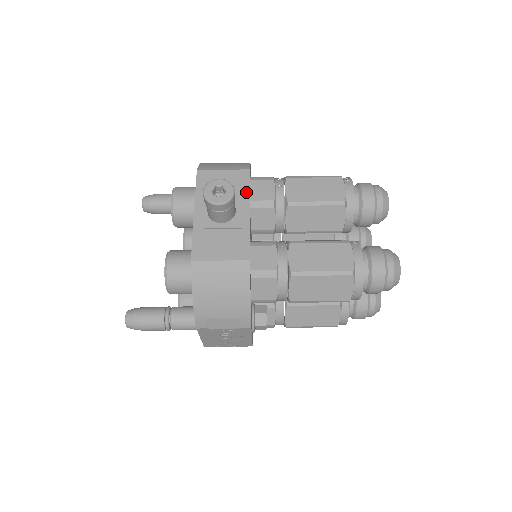
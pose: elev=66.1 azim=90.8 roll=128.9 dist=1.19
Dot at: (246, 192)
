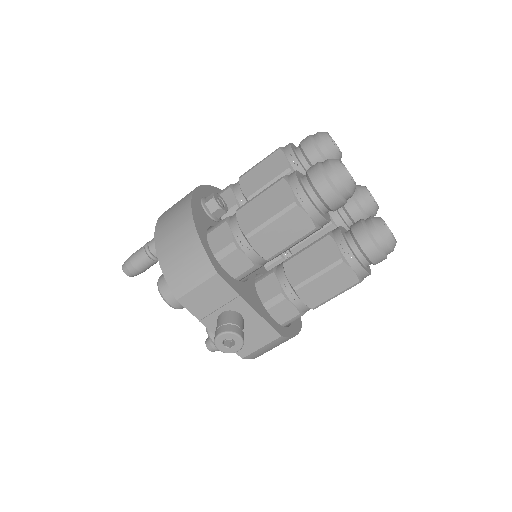
Dot at: (233, 293)
